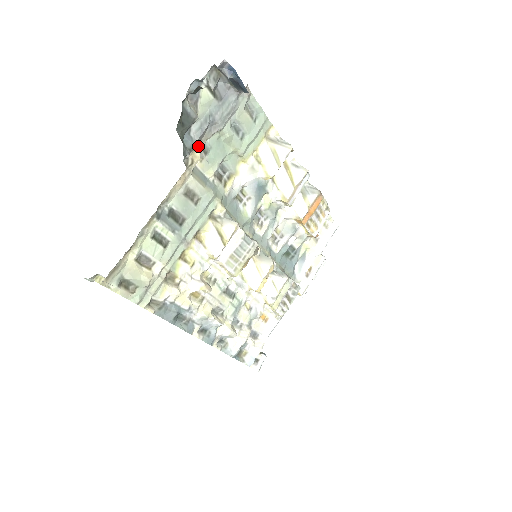
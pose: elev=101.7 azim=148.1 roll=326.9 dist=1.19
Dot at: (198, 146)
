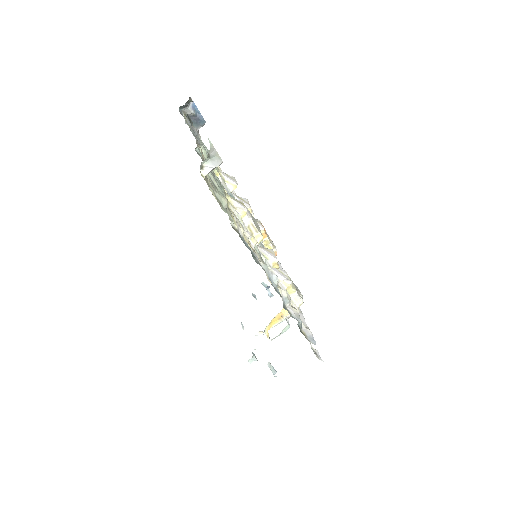
Dot at: (197, 144)
